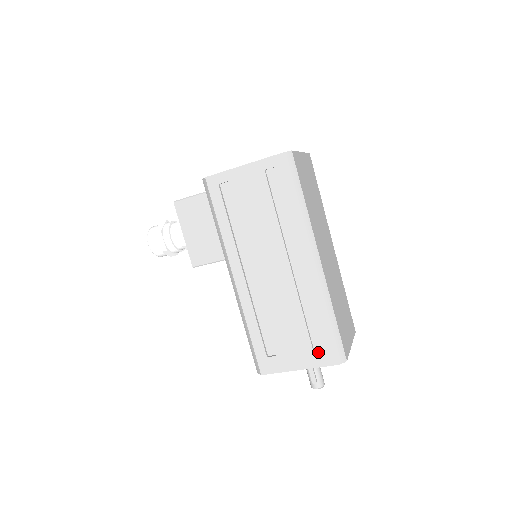
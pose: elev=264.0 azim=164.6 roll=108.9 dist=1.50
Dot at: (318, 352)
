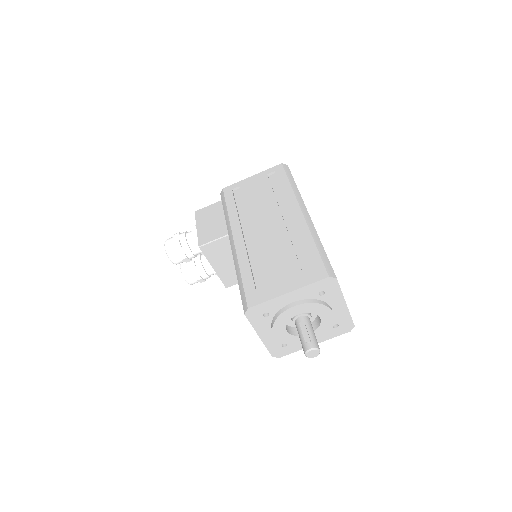
Dot at: (307, 272)
